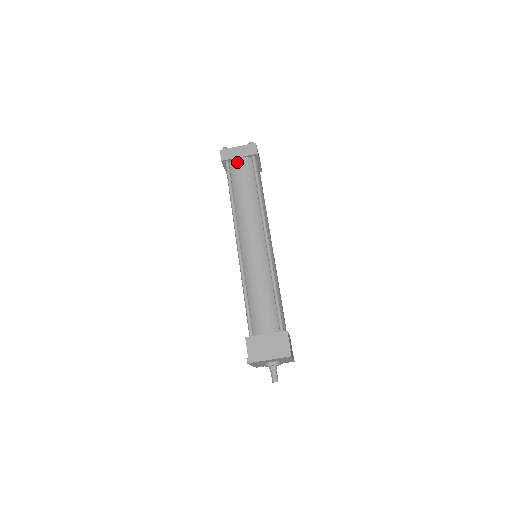
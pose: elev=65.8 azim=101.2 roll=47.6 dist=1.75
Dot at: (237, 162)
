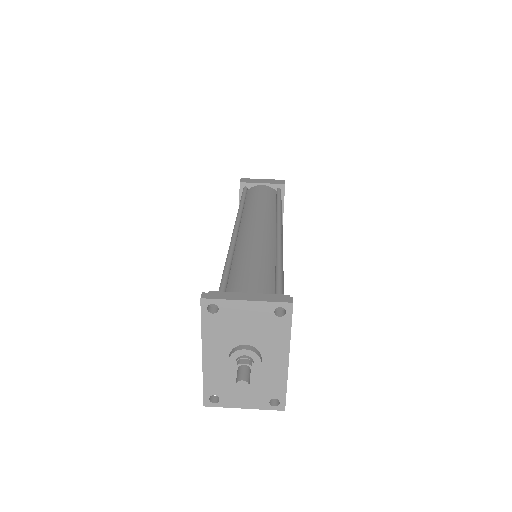
Dot at: (258, 186)
